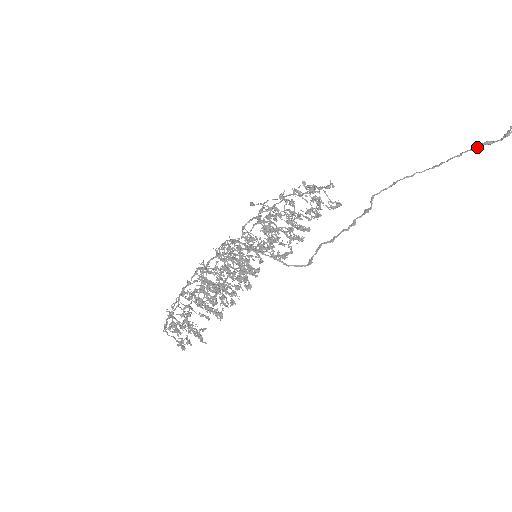
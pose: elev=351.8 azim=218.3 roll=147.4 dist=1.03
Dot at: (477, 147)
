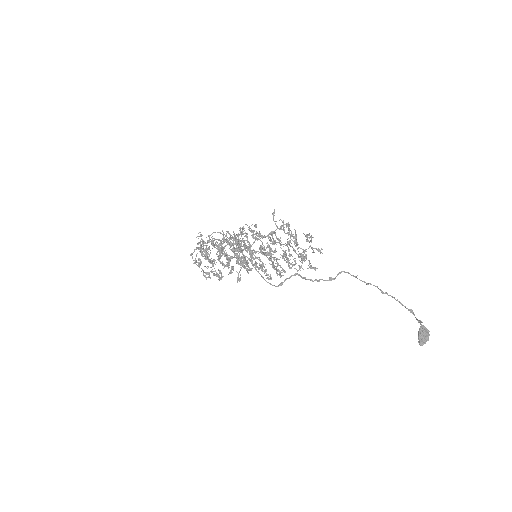
Dot at: occluded
